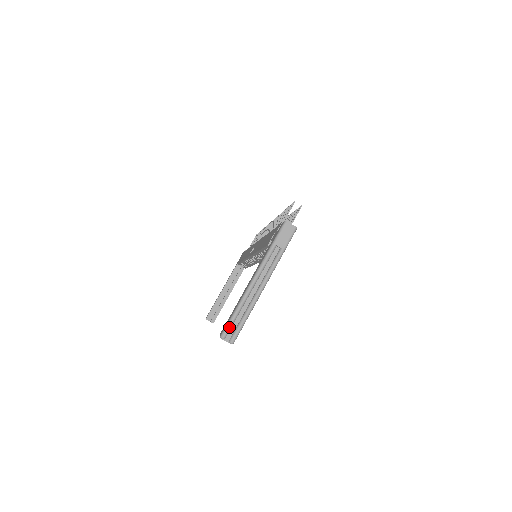
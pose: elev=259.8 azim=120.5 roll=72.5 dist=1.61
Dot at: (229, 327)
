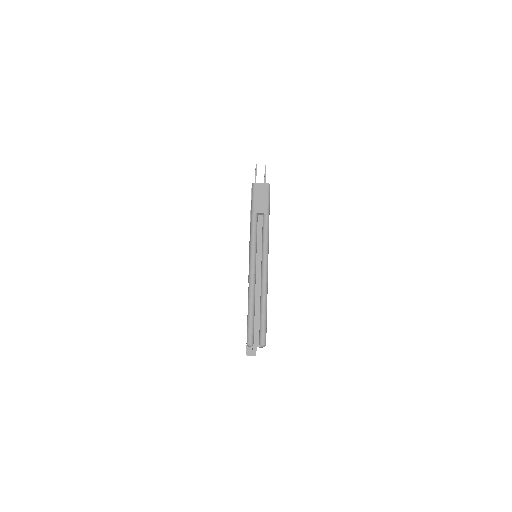
Dot at: (251, 328)
